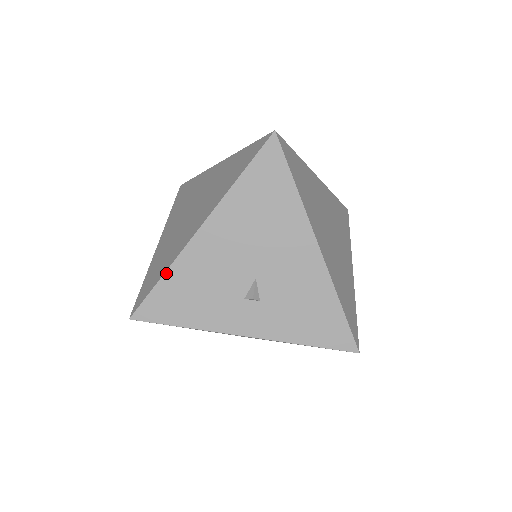
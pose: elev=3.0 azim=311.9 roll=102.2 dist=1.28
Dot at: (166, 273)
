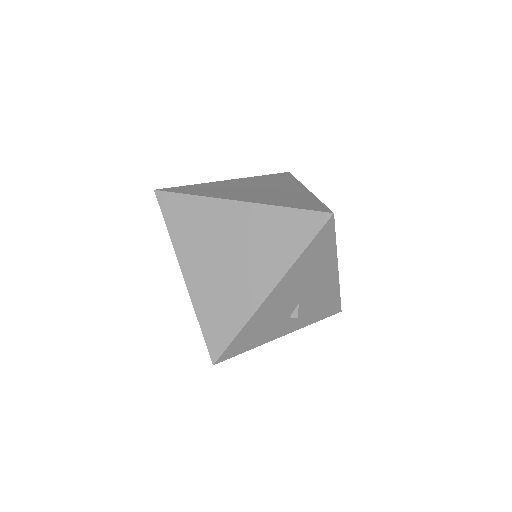
Dot at: (243, 329)
